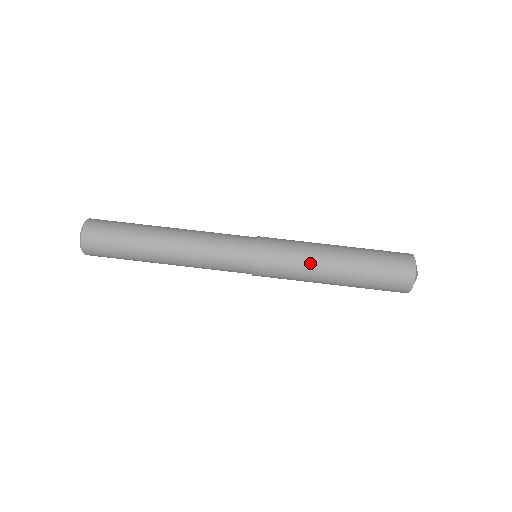
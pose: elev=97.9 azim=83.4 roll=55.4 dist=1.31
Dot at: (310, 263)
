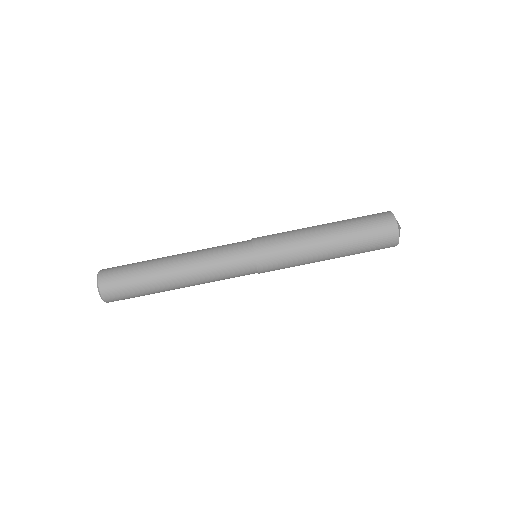
Dot at: (302, 234)
